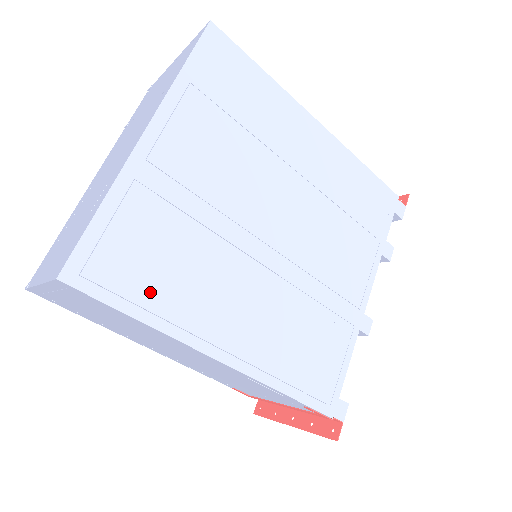
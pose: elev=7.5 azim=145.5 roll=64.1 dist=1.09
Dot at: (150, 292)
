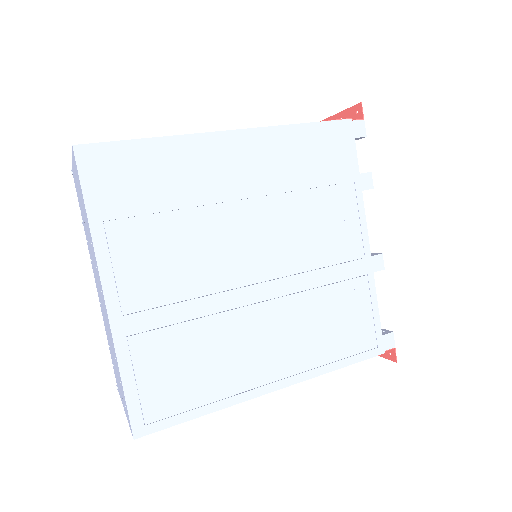
Dot at: (196, 394)
